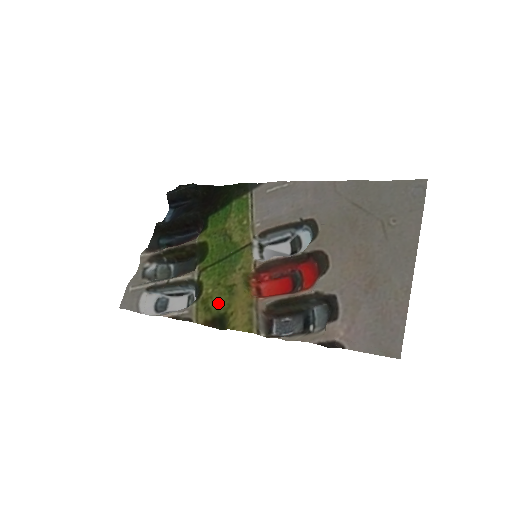
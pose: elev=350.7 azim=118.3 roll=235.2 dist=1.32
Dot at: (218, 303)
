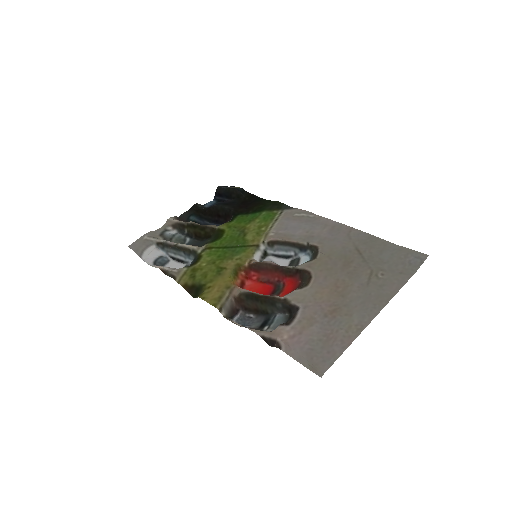
Dot at: (204, 275)
